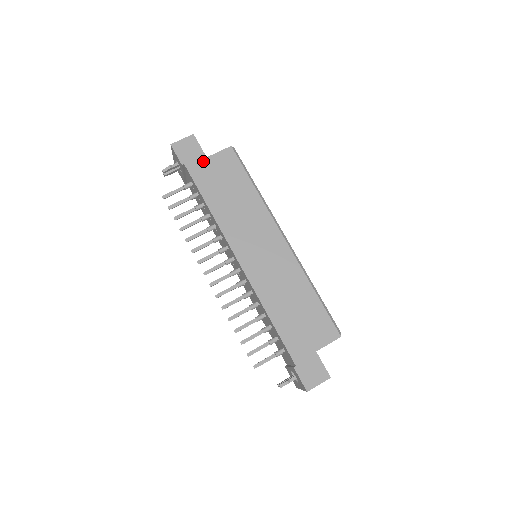
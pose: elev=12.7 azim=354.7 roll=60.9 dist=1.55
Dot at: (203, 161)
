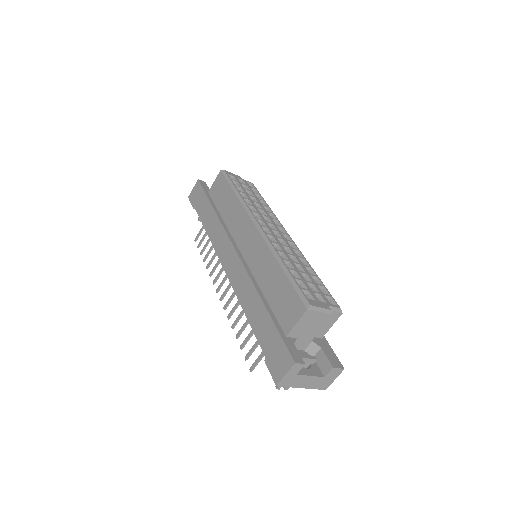
Dot at: (203, 196)
